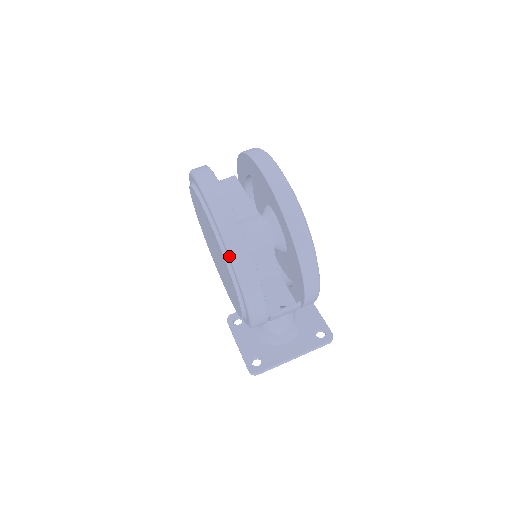
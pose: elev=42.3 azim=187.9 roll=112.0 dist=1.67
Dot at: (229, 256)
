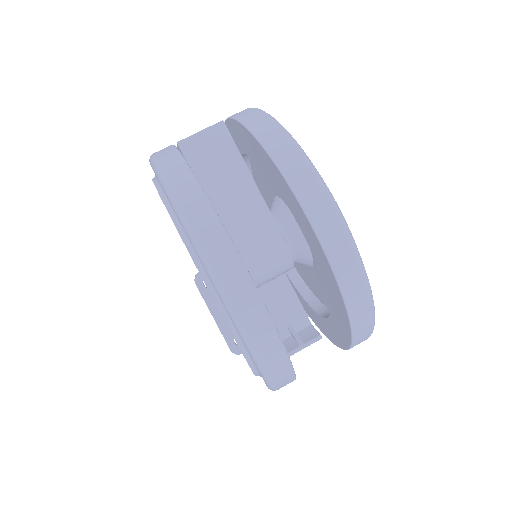
Dot at: (263, 379)
